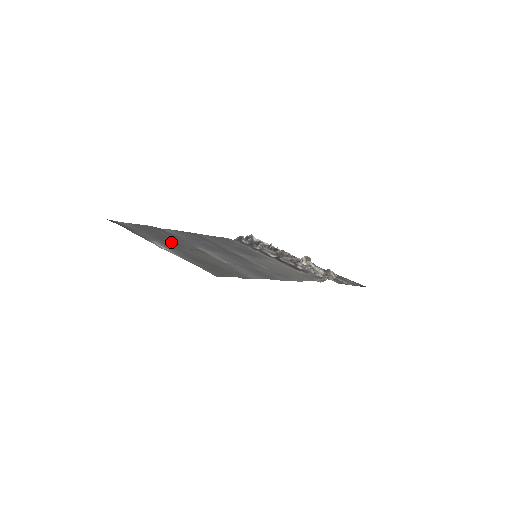
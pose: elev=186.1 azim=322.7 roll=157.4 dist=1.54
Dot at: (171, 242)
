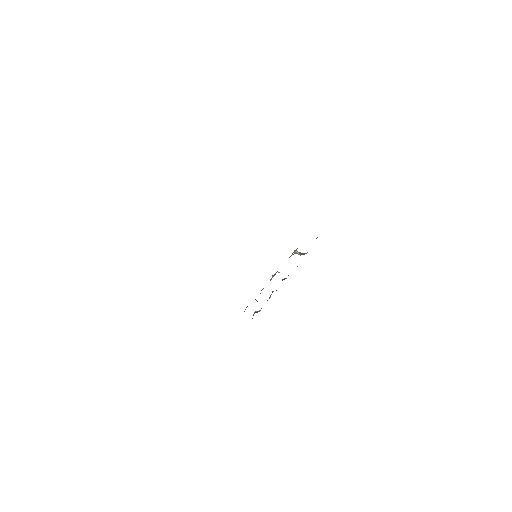
Dot at: occluded
